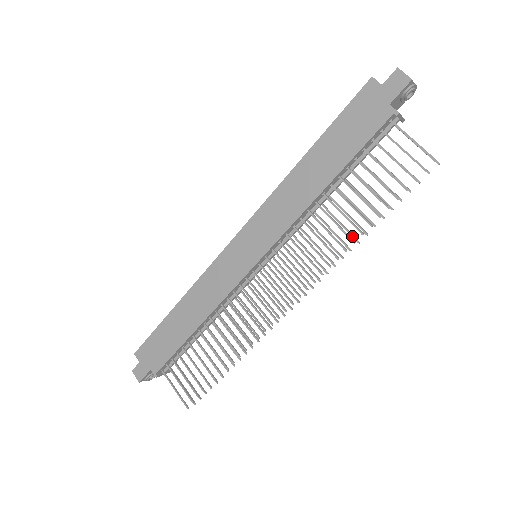
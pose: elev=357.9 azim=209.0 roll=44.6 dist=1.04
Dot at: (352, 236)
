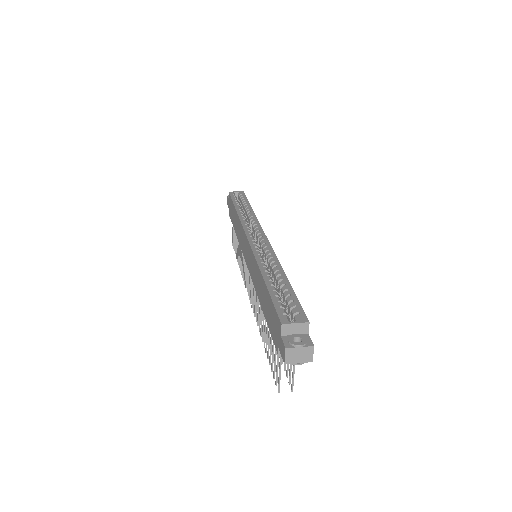
Dot at: occluded
